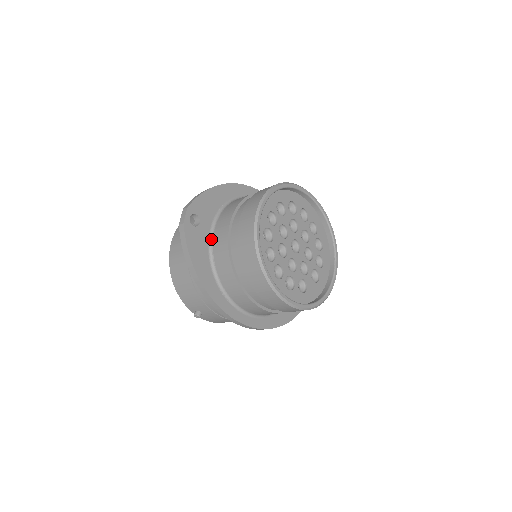
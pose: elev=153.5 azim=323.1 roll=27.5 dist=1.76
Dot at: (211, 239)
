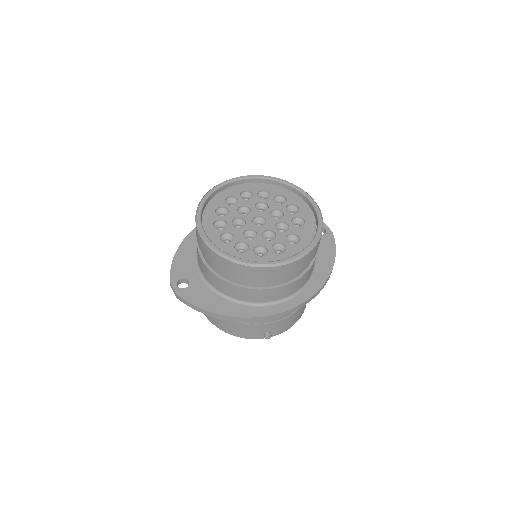
Dot at: (207, 282)
